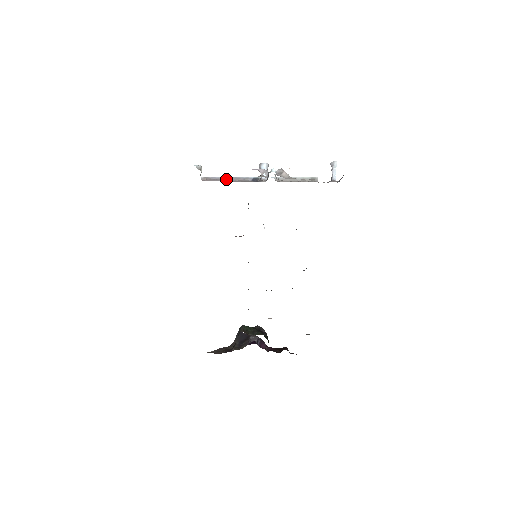
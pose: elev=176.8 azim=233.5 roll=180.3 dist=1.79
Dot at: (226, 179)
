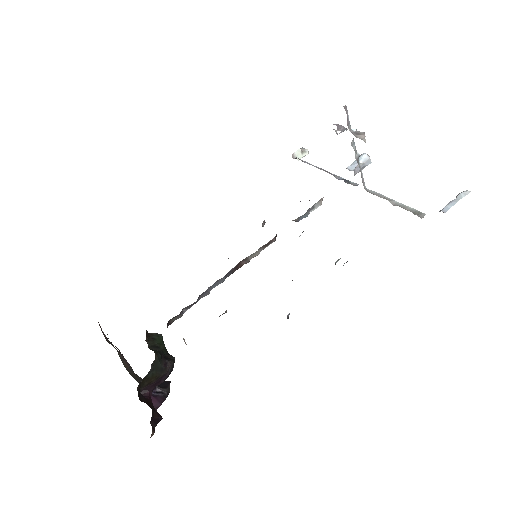
Dot at: occluded
